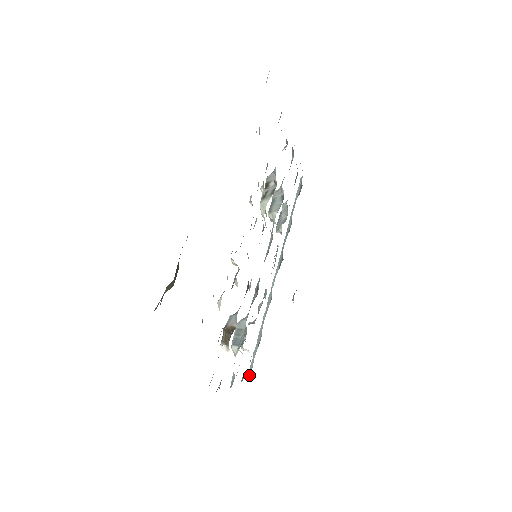
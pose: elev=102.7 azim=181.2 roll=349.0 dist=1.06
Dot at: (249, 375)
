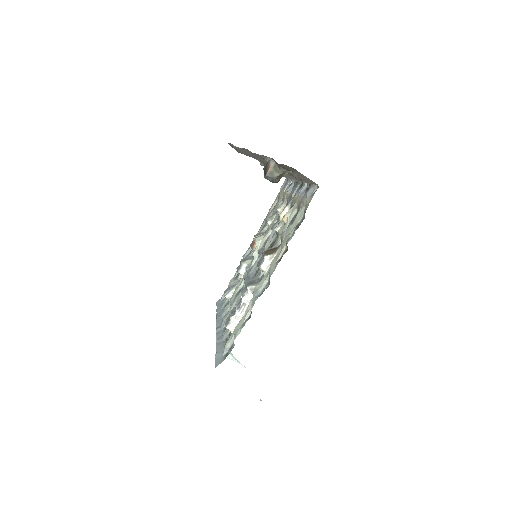
Dot at: (219, 361)
